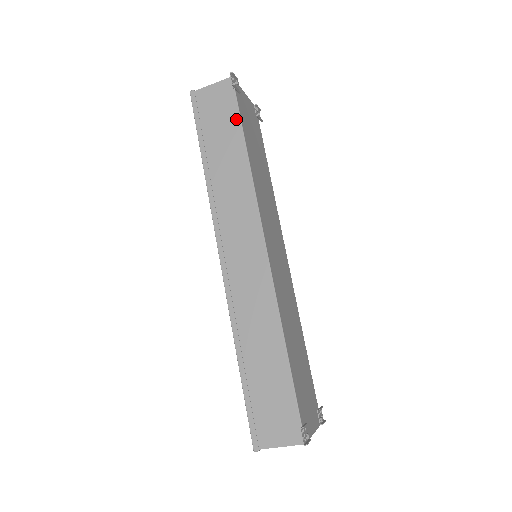
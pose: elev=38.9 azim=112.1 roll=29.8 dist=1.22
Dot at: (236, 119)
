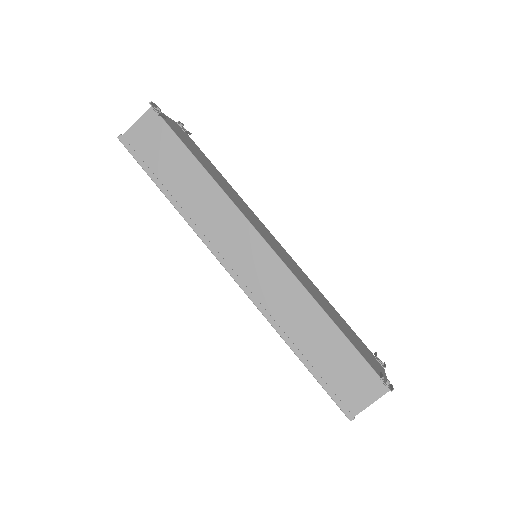
Dot at: (177, 143)
